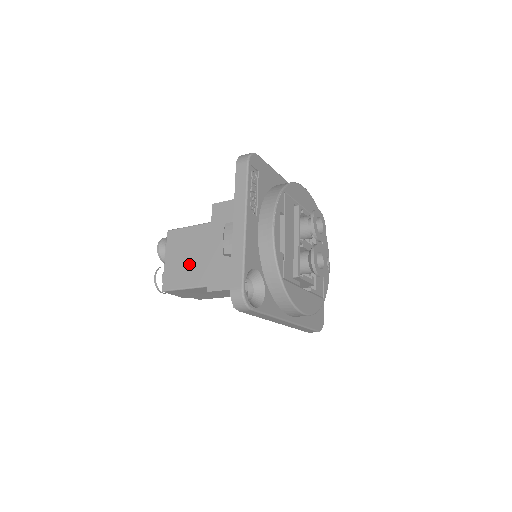
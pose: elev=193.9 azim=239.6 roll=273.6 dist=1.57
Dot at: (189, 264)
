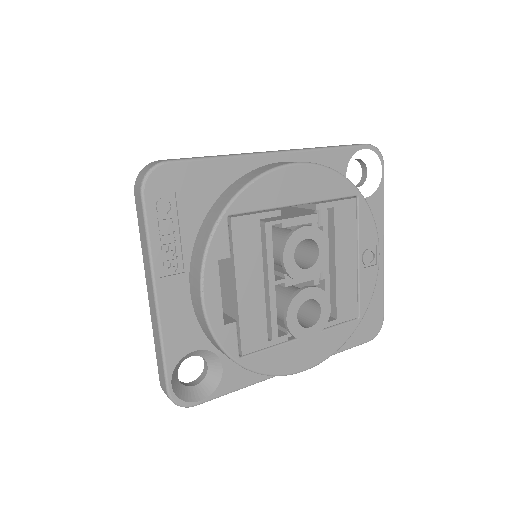
Dot at: occluded
